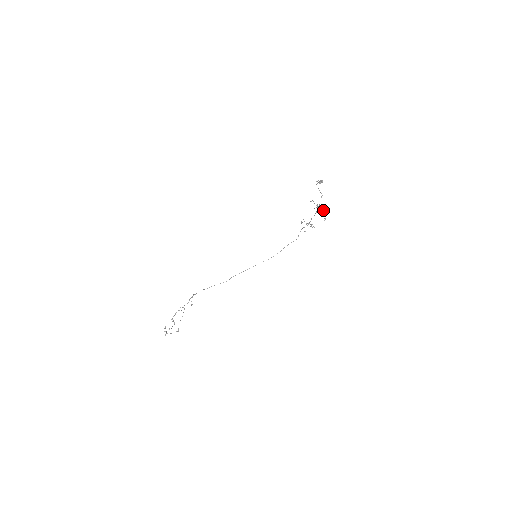
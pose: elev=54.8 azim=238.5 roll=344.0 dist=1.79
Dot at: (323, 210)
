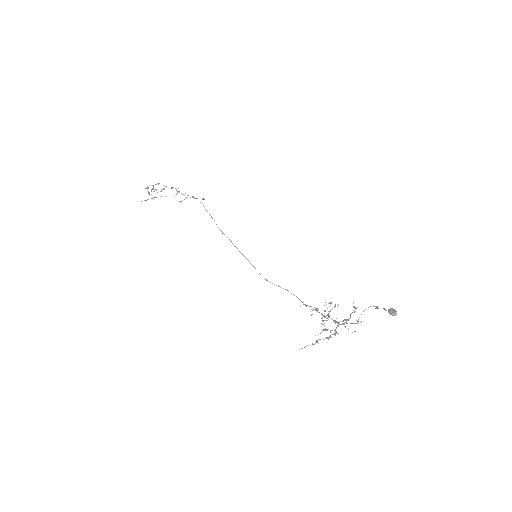
Dot at: (335, 333)
